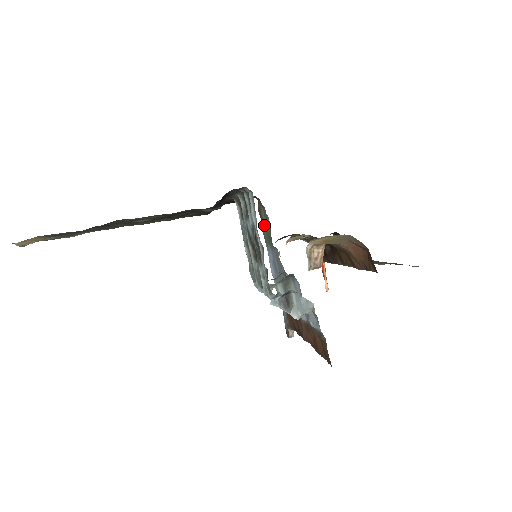
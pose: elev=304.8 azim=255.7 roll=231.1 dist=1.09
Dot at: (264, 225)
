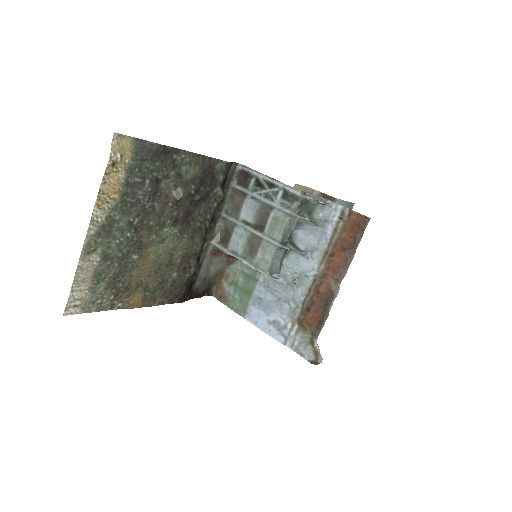
Dot at: (234, 295)
